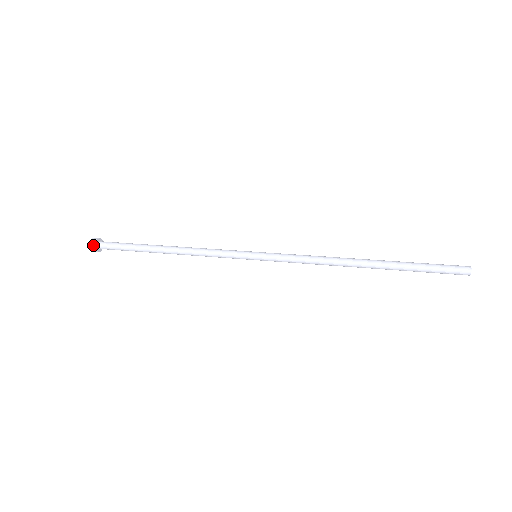
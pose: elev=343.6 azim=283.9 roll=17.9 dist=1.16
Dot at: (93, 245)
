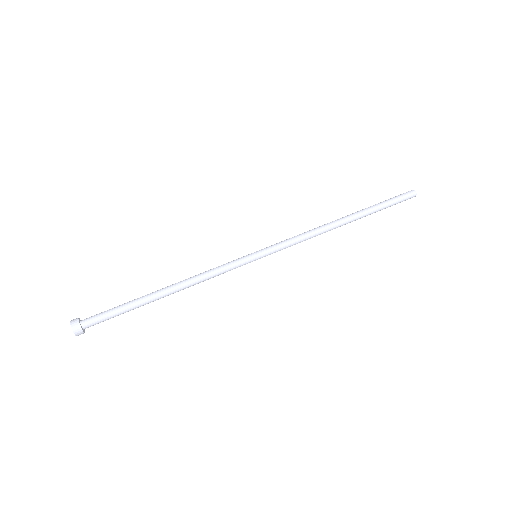
Dot at: (77, 328)
